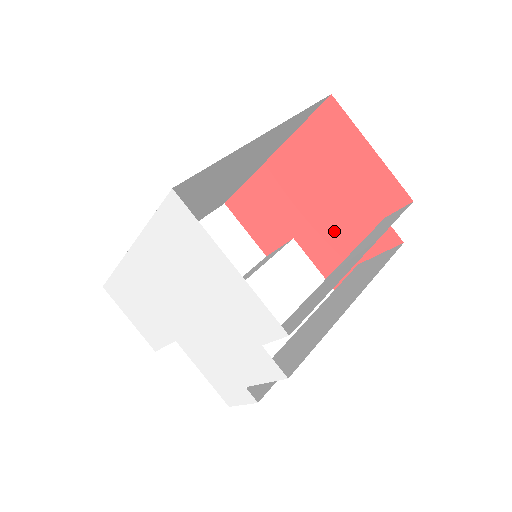
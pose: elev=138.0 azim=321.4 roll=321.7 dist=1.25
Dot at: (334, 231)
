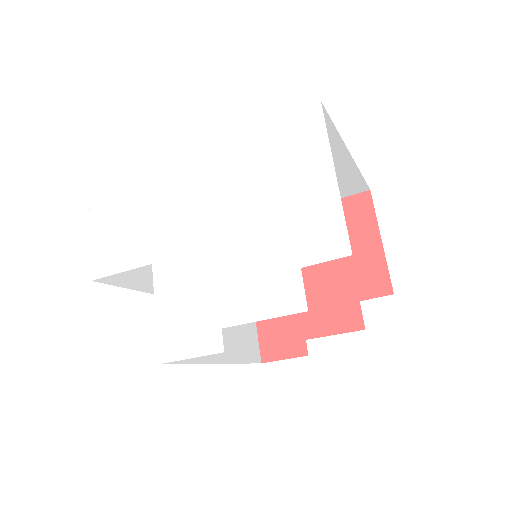
Dot at: occluded
